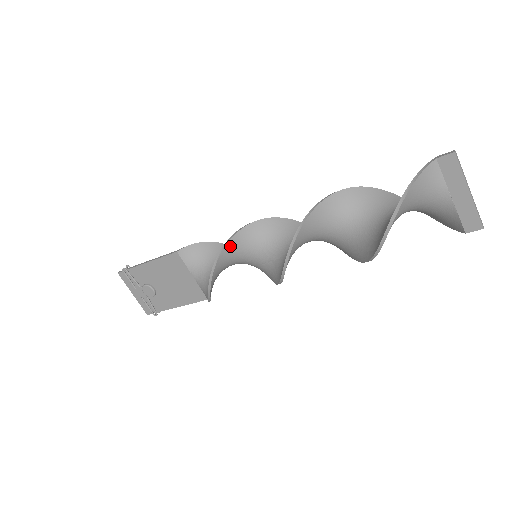
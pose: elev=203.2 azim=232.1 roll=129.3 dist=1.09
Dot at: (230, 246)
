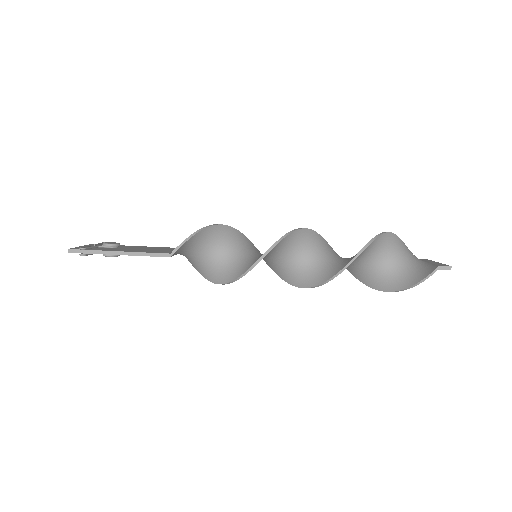
Dot at: (248, 241)
